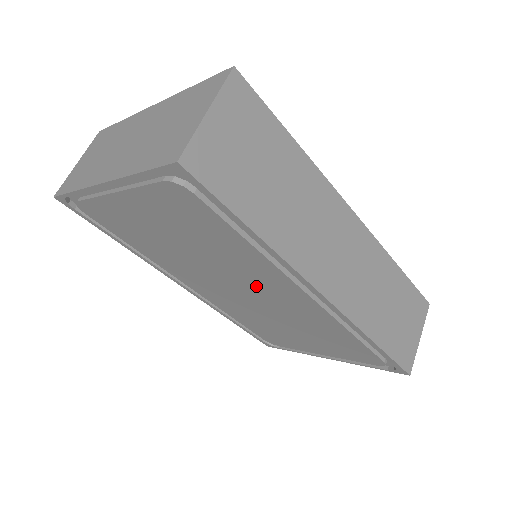
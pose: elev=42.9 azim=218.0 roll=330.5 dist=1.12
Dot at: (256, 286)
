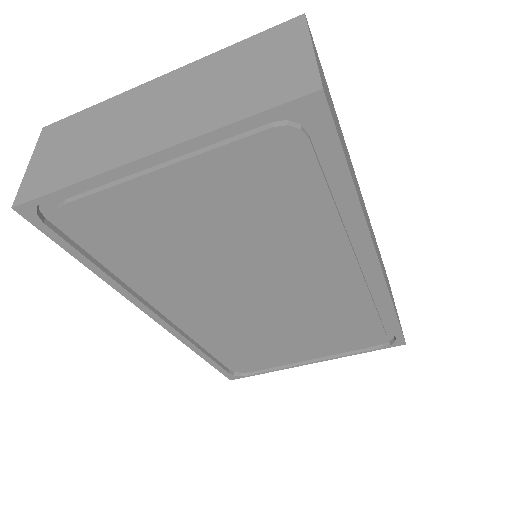
Dot at: (290, 276)
